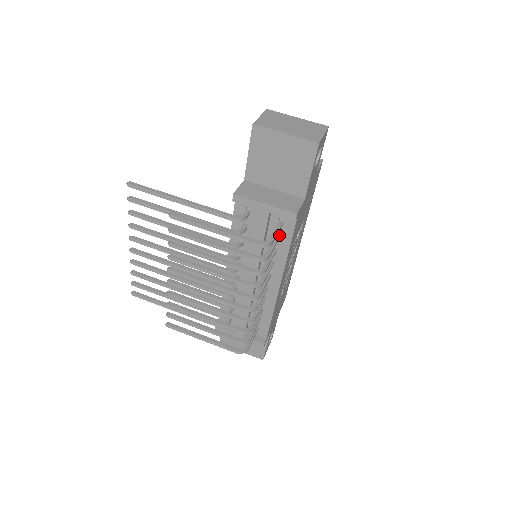
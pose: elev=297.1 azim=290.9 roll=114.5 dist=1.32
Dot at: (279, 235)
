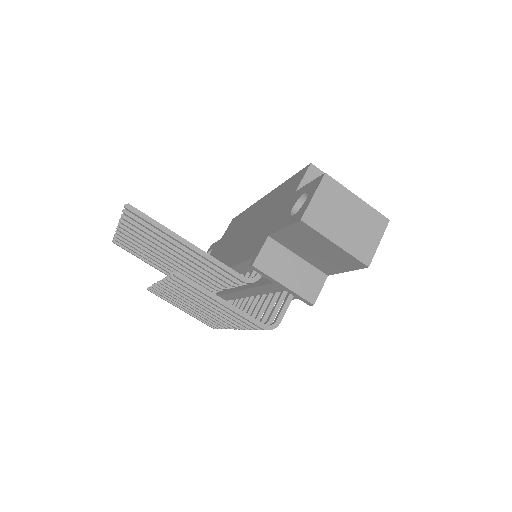
Dot at: occluded
